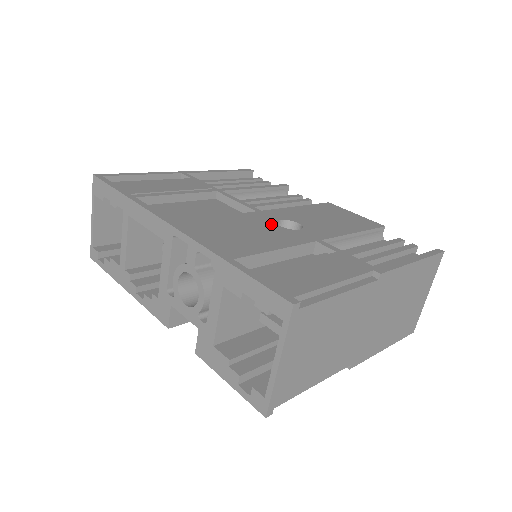
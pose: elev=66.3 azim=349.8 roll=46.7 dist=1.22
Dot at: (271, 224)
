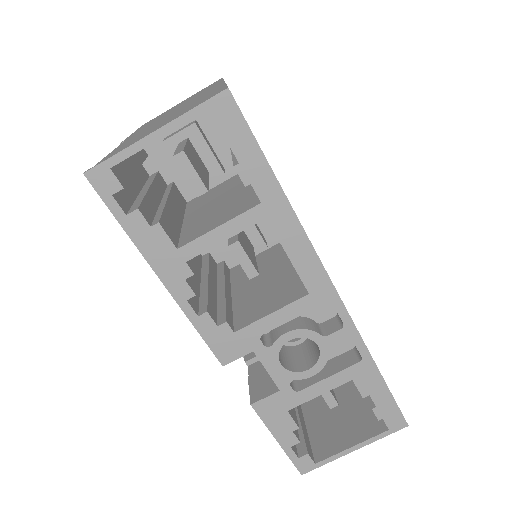
Dot at: occluded
